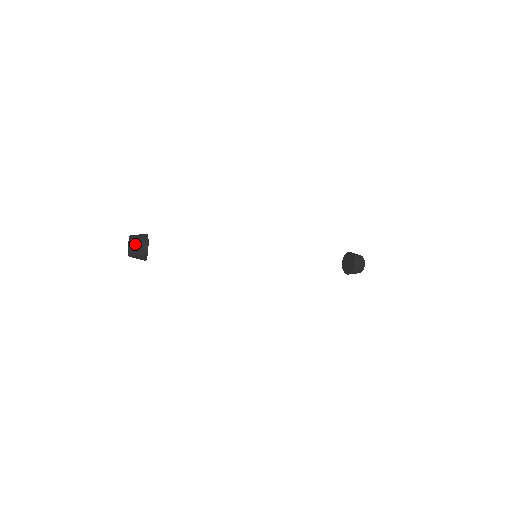
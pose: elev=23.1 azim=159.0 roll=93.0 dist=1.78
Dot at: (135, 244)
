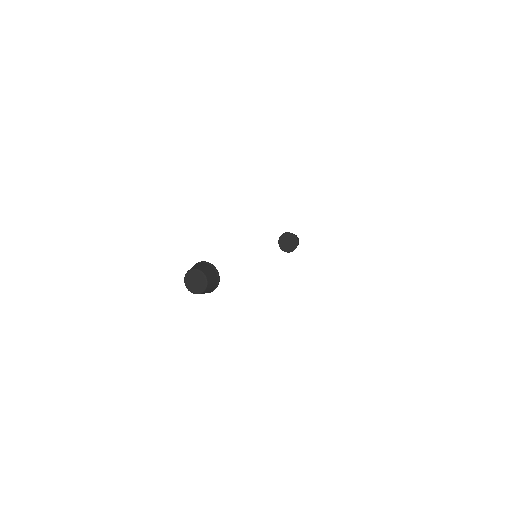
Dot at: (210, 279)
